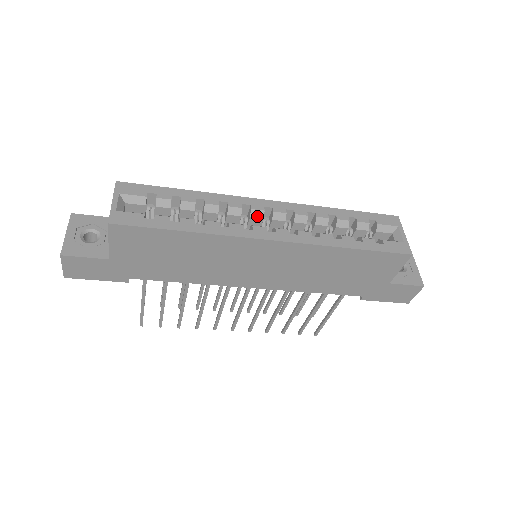
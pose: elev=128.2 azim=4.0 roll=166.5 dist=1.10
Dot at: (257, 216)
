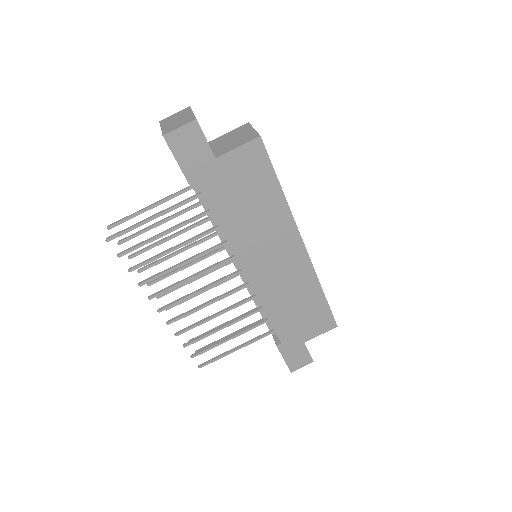
Dot at: occluded
